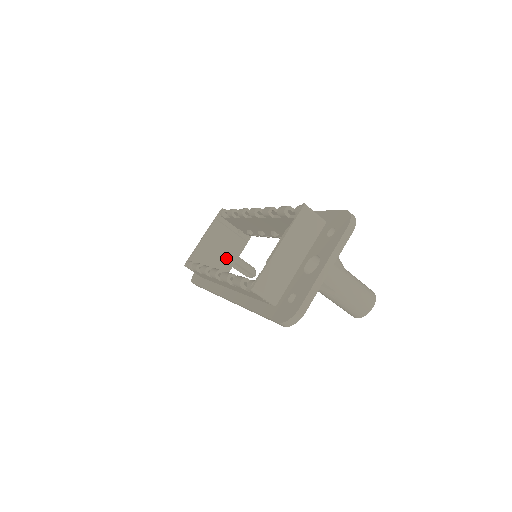
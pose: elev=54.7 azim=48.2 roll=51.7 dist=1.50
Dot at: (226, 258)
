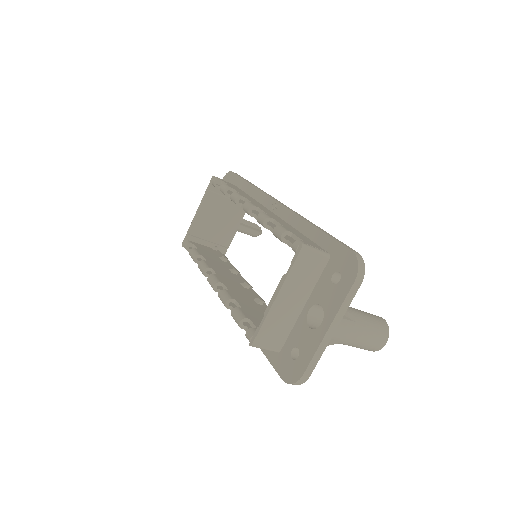
Dot at: (226, 228)
